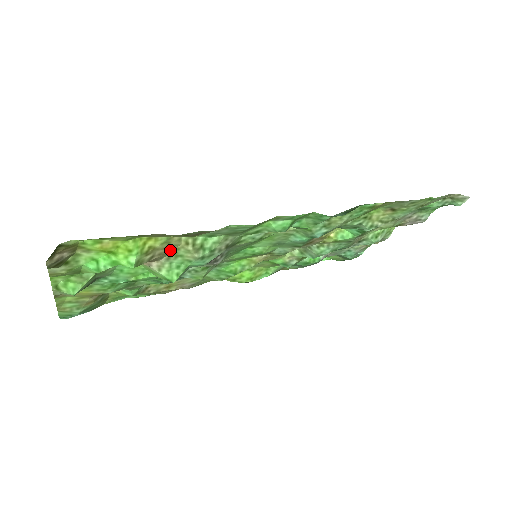
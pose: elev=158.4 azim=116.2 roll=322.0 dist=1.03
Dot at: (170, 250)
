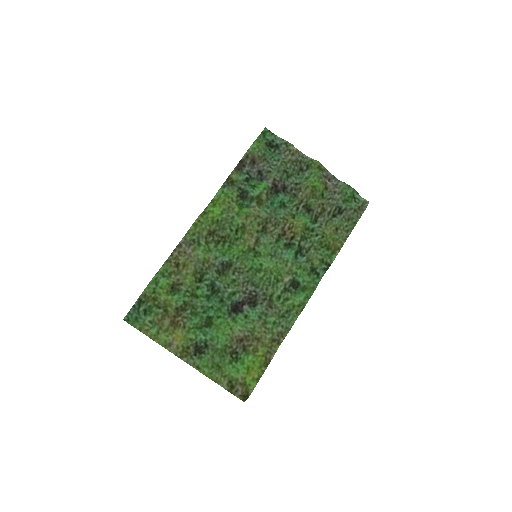
Dot at: (257, 337)
